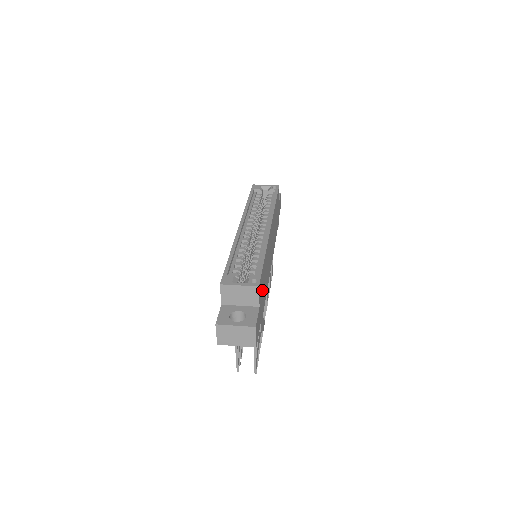
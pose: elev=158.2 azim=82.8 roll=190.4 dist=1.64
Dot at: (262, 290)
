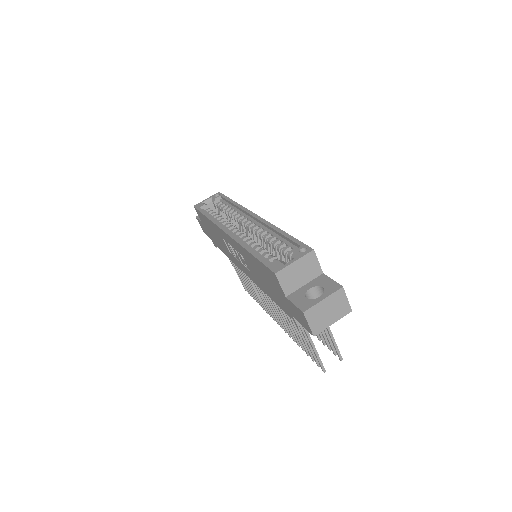
Dot at: occluded
